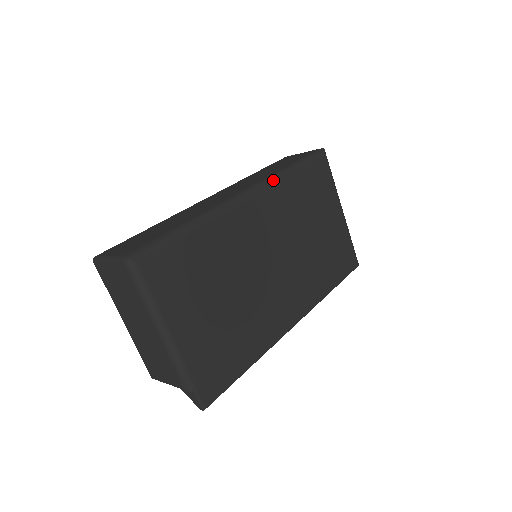
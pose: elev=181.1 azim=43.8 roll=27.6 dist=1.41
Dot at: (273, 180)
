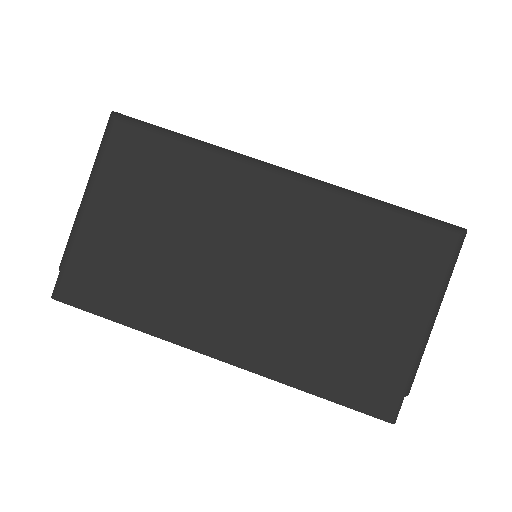
Dot at: (335, 189)
